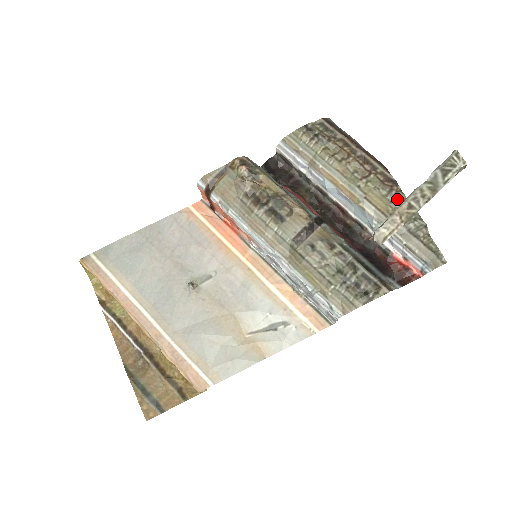
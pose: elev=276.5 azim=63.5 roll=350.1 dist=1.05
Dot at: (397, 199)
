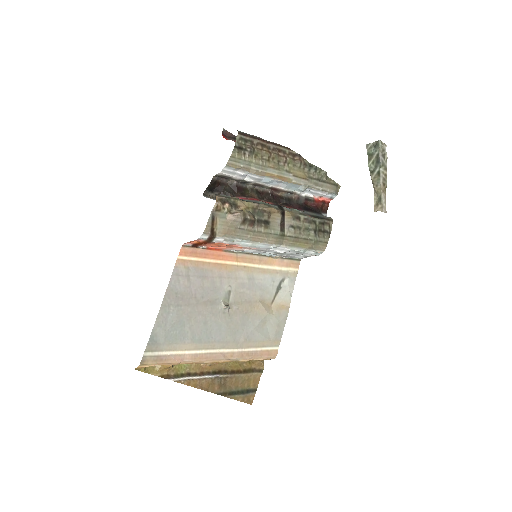
Dot at: (306, 165)
